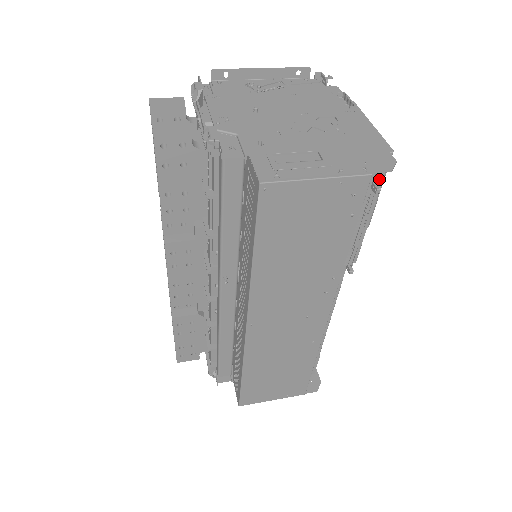
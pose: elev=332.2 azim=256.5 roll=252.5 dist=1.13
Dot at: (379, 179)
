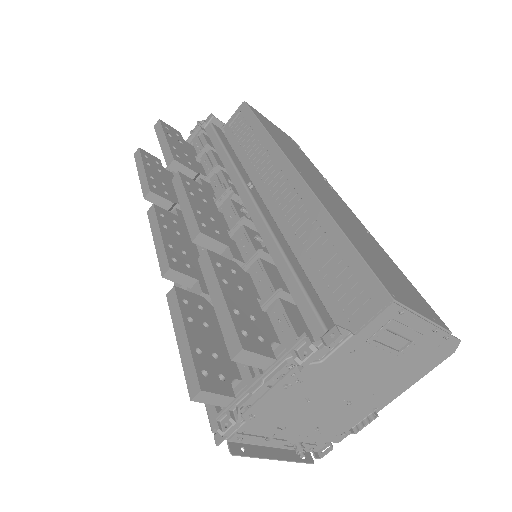
Dot at: occluded
